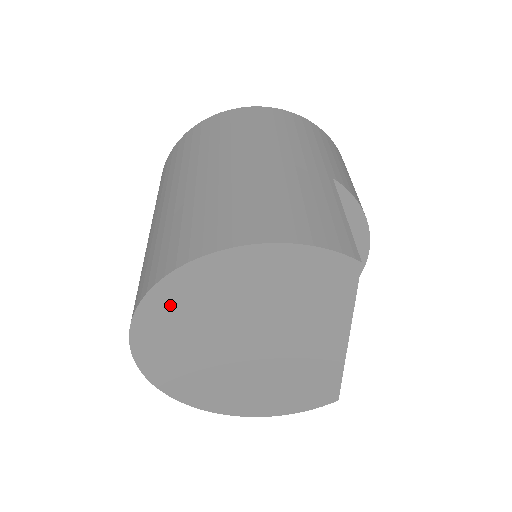
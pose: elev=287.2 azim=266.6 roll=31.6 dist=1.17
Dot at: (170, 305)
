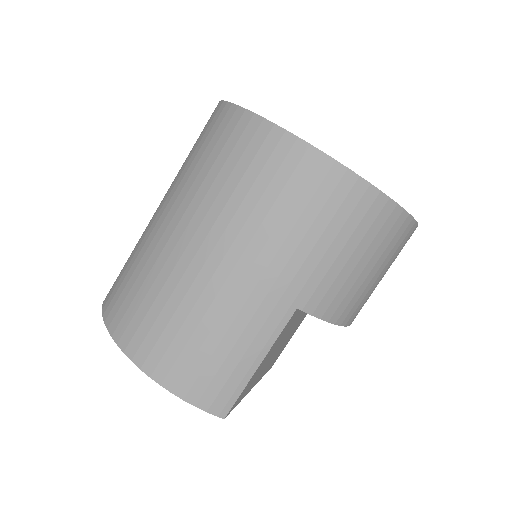
Dot at: occluded
